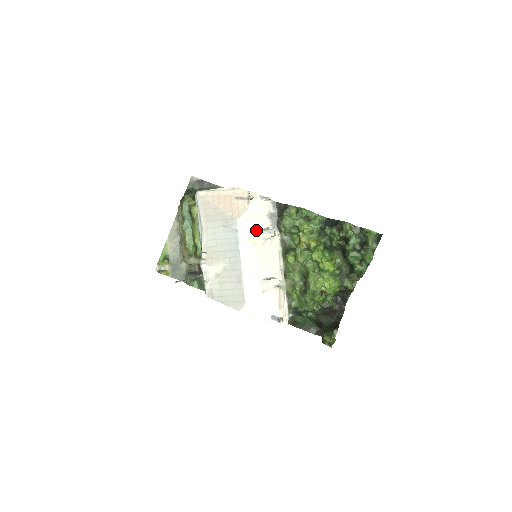
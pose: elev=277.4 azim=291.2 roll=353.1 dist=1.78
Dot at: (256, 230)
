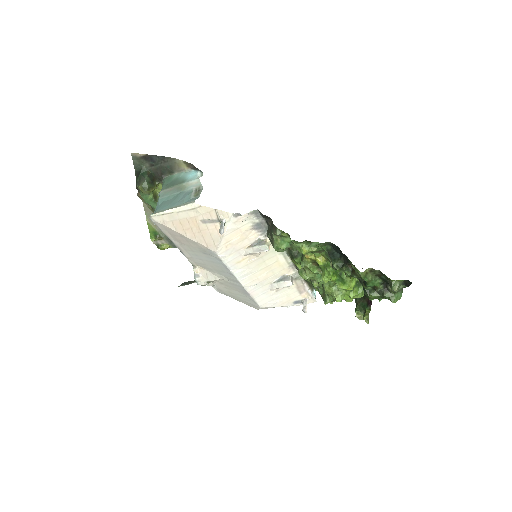
Dot at: (244, 248)
